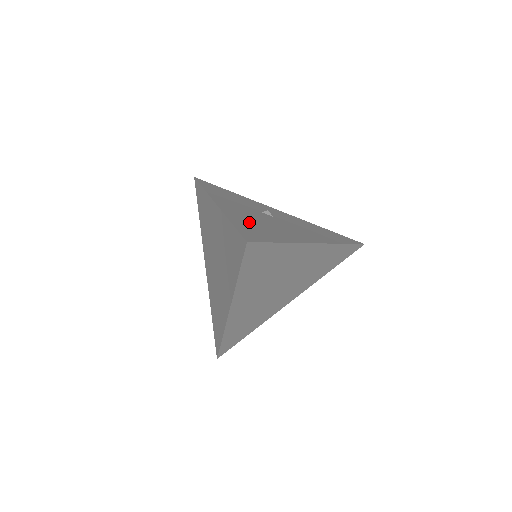
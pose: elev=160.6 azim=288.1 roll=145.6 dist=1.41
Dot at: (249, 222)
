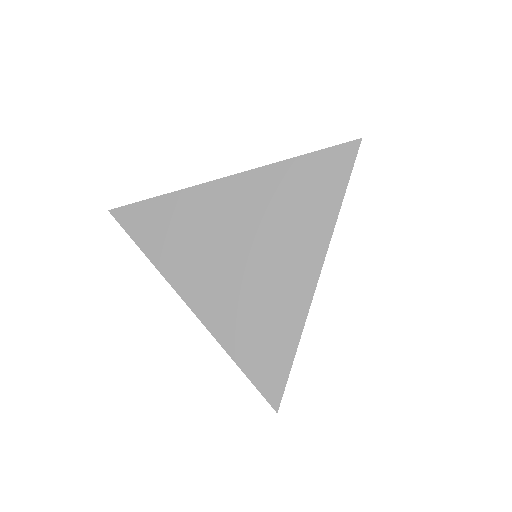
Dot at: occluded
